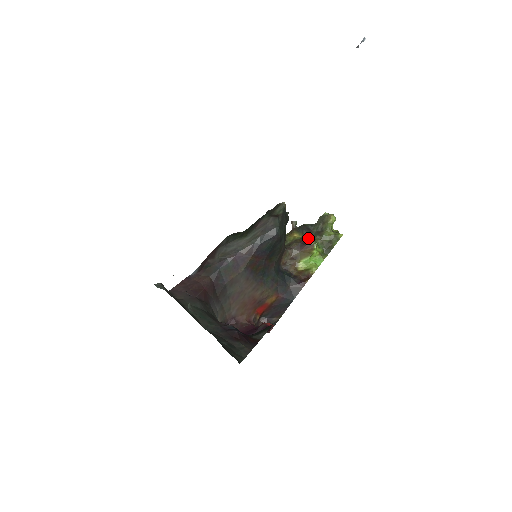
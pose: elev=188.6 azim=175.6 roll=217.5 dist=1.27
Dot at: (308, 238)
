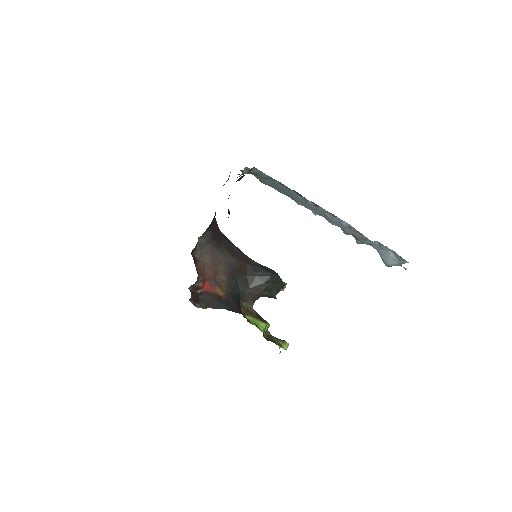
Dot at: occluded
